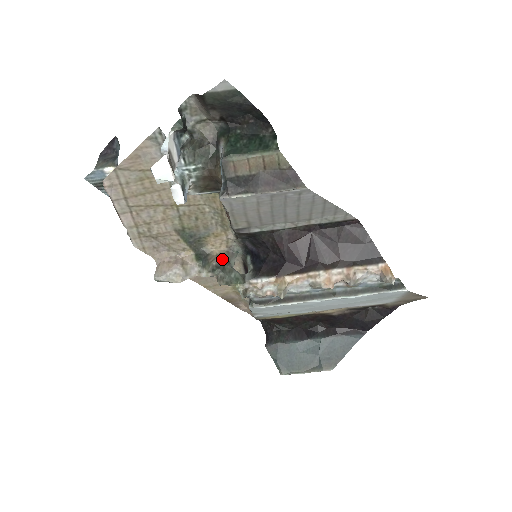
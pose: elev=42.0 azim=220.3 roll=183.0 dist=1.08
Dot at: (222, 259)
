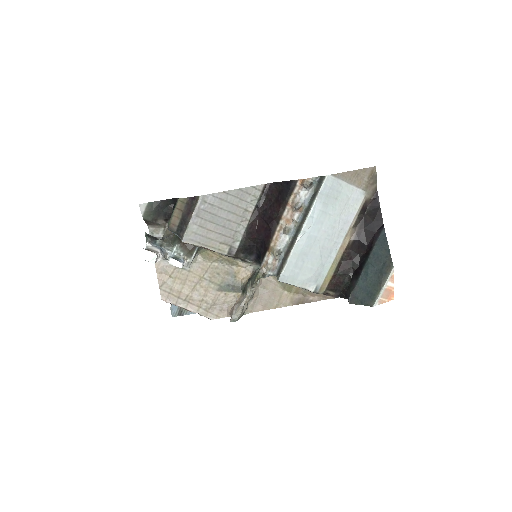
Dot at: occluded
